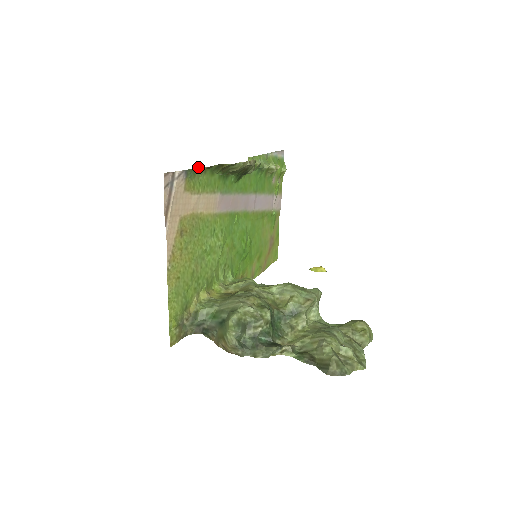
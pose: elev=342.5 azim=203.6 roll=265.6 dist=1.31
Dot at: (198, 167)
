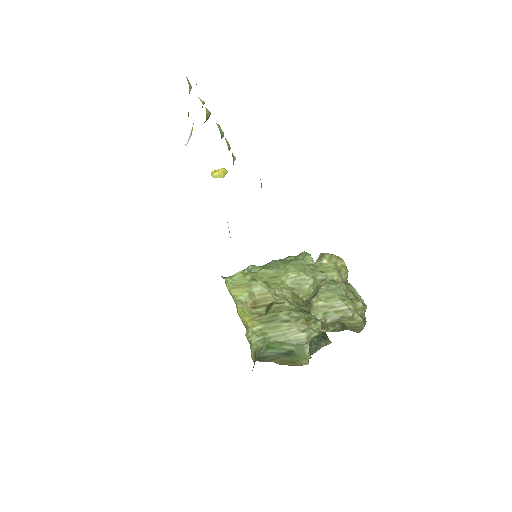
Dot at: occluded
